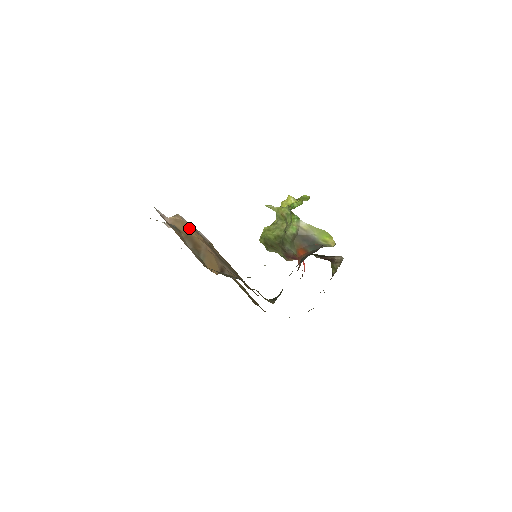
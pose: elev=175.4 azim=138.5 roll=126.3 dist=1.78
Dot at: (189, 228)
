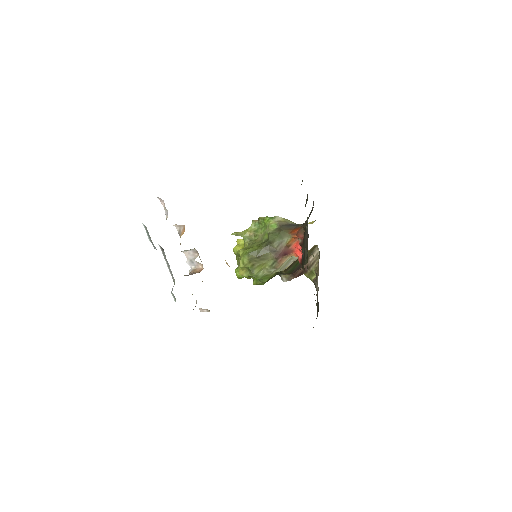
Dot at: occluded
